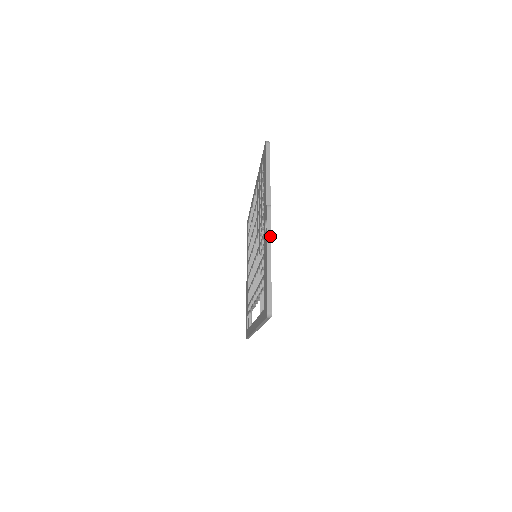
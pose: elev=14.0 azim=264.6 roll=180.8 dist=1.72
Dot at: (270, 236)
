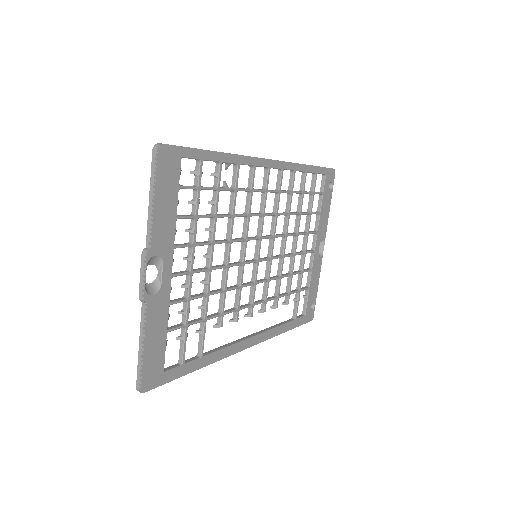
Dot at: (141, 296)
